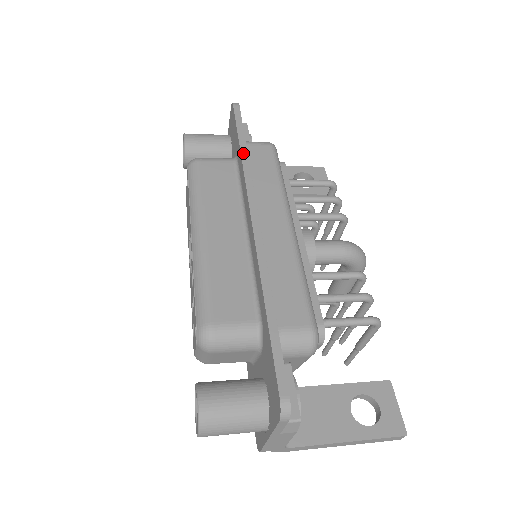
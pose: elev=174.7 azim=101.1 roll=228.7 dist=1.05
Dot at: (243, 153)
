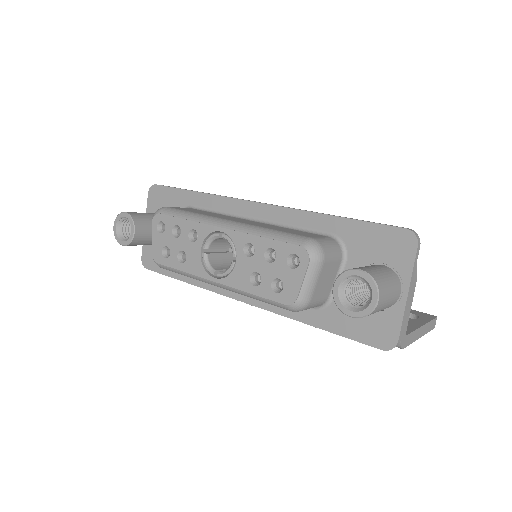
Dot at: (201, 192)
